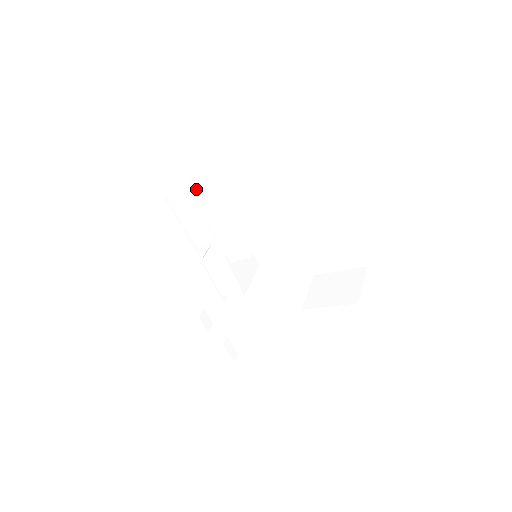
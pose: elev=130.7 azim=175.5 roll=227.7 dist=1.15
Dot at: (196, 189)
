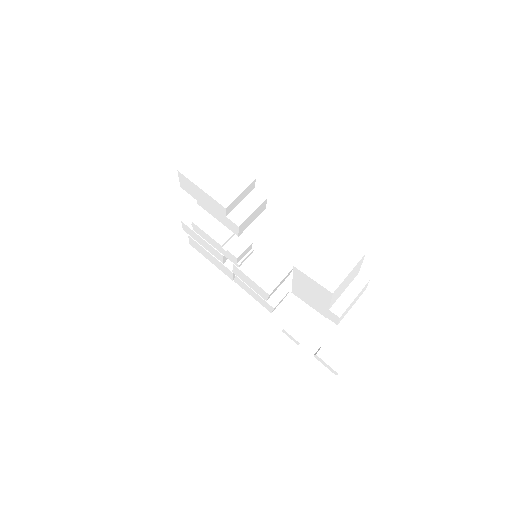
Dot at: occluded
